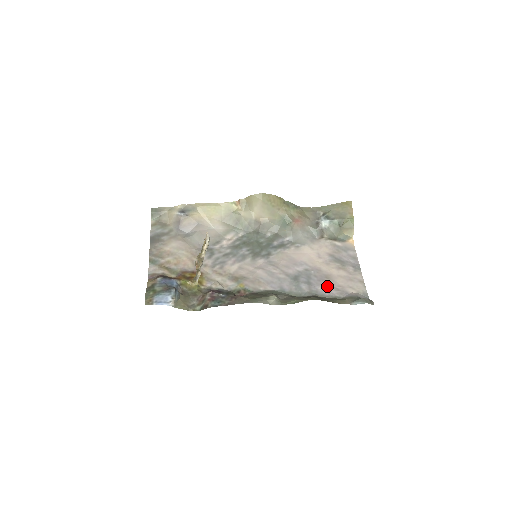
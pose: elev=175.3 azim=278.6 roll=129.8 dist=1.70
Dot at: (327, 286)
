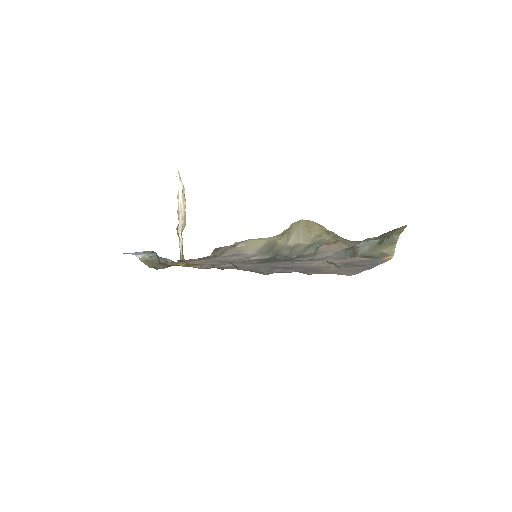
Dot at: (306, 271)
